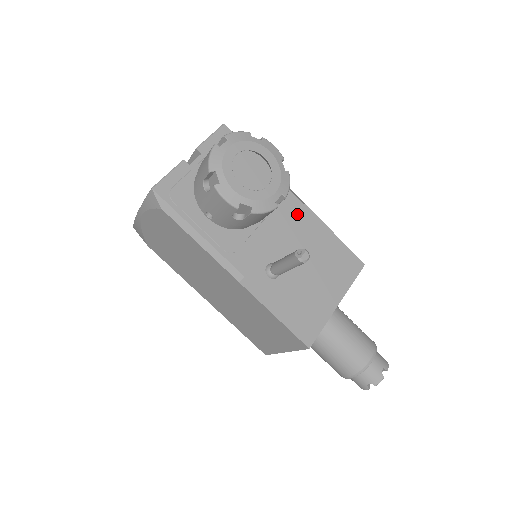
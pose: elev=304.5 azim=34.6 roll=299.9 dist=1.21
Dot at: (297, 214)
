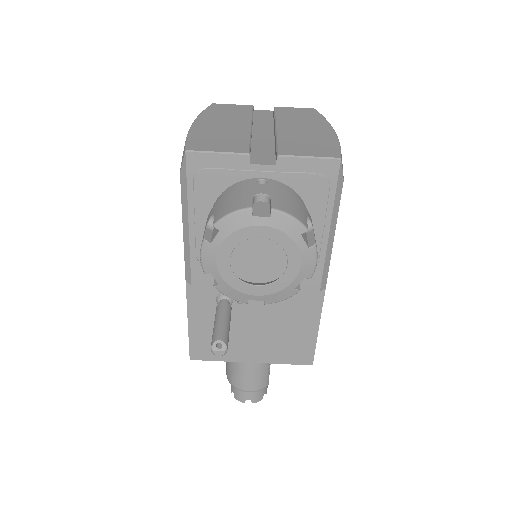
Dot at: (306, 288)
